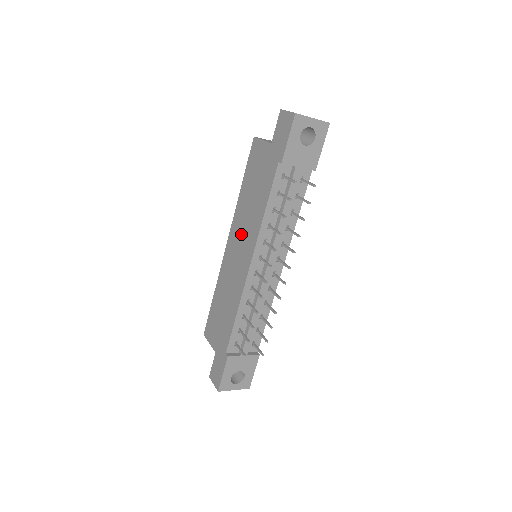
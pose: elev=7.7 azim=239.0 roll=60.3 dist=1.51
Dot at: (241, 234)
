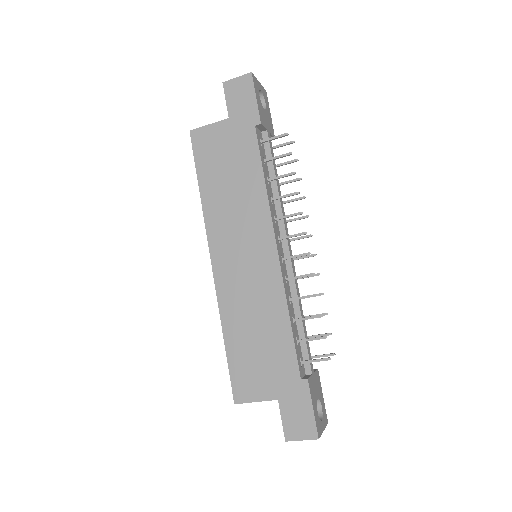
Dot at: (235, 233)
